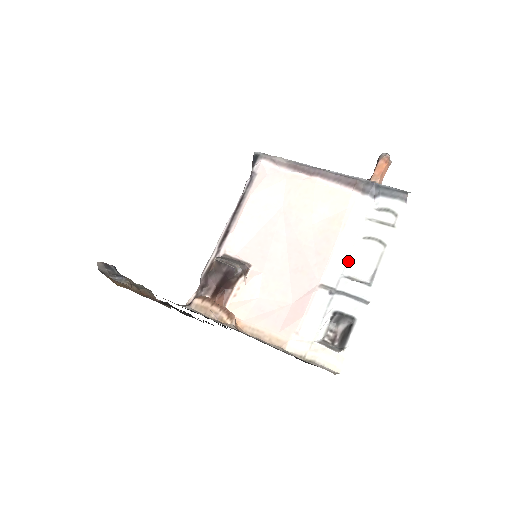
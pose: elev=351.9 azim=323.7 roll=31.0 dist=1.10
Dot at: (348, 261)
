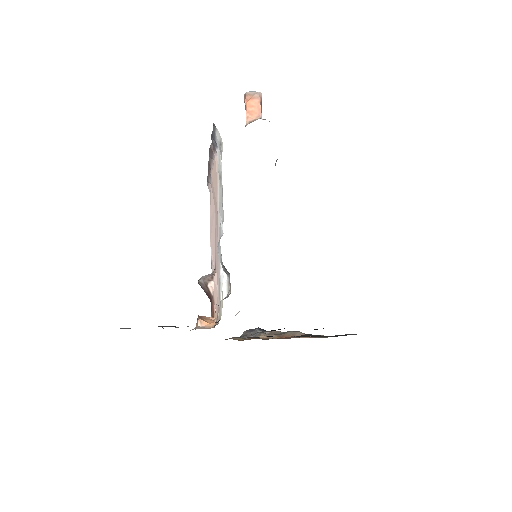
Dot at: (220, 214)
